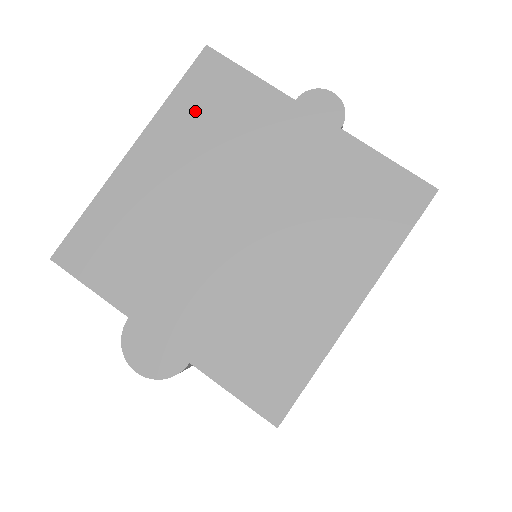
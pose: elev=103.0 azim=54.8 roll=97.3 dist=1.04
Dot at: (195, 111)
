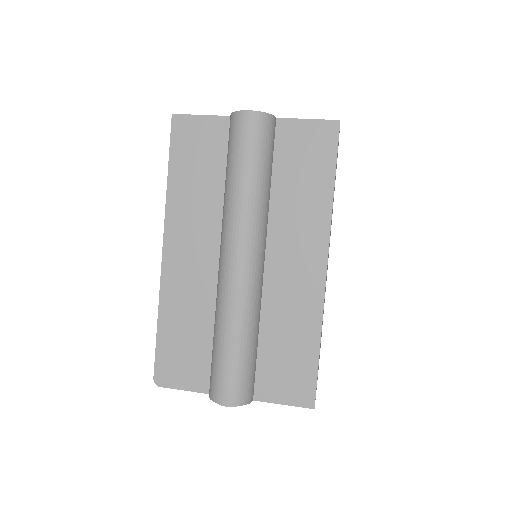
Dot at: occluded
